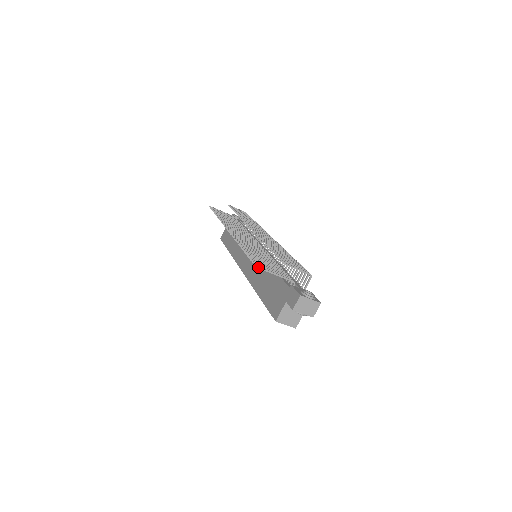
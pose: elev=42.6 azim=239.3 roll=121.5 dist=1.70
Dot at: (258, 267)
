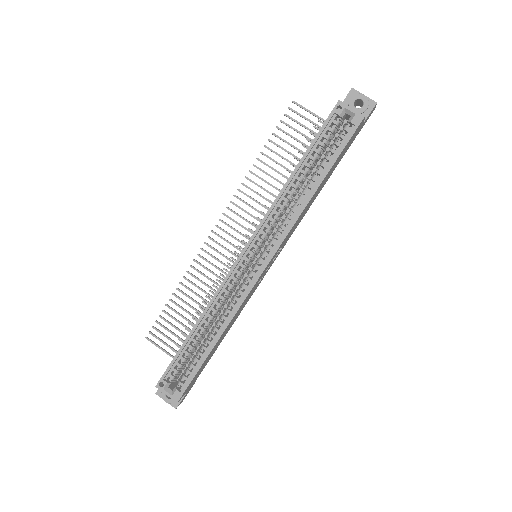
Dot at: (295, 102)
